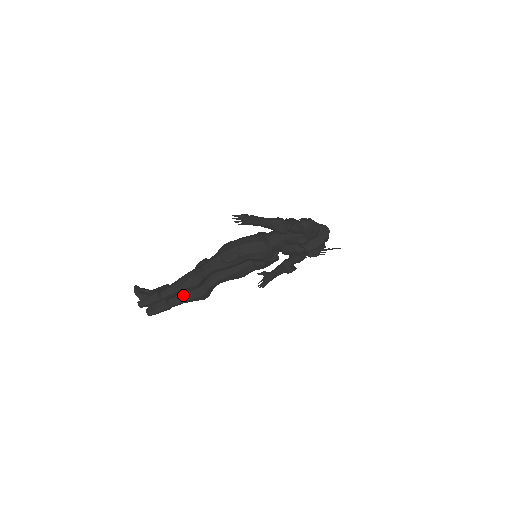
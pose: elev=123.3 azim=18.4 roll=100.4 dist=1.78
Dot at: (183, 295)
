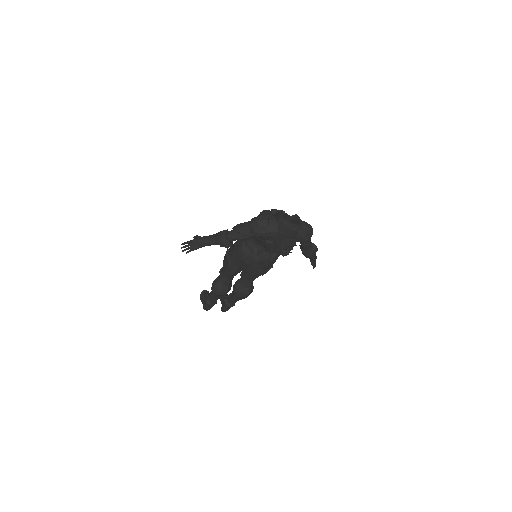
Dot at: (231, 295)
